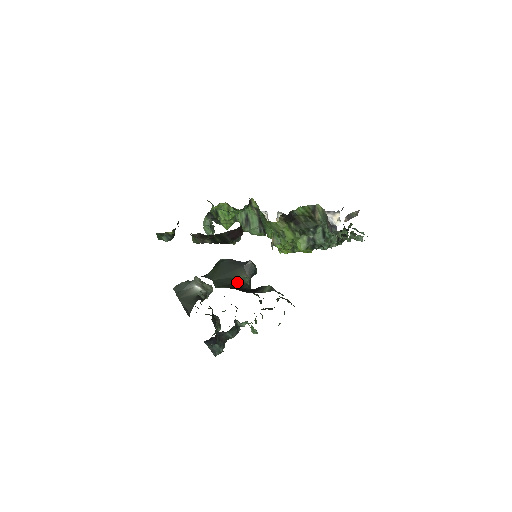
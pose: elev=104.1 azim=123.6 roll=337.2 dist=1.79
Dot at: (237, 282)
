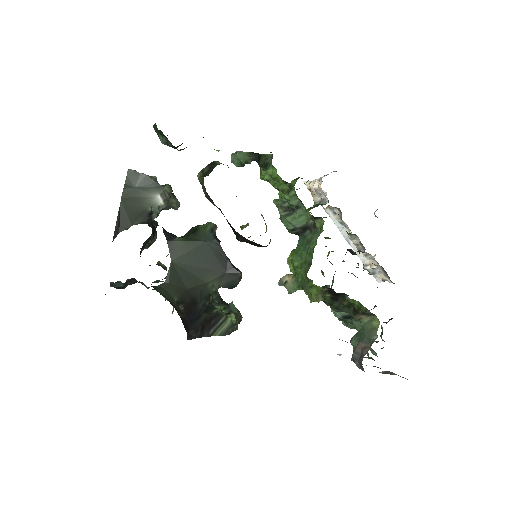
Dot at: (199, 290)
